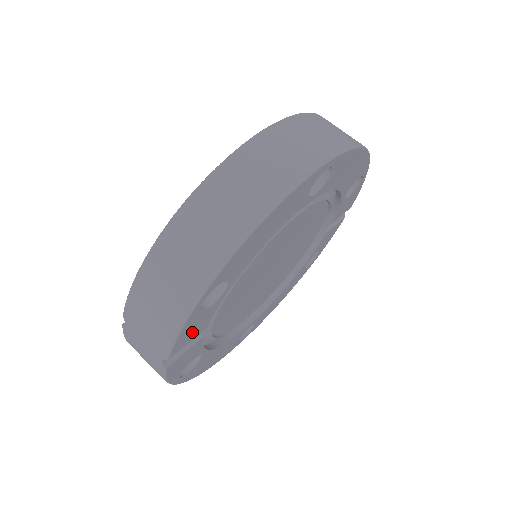
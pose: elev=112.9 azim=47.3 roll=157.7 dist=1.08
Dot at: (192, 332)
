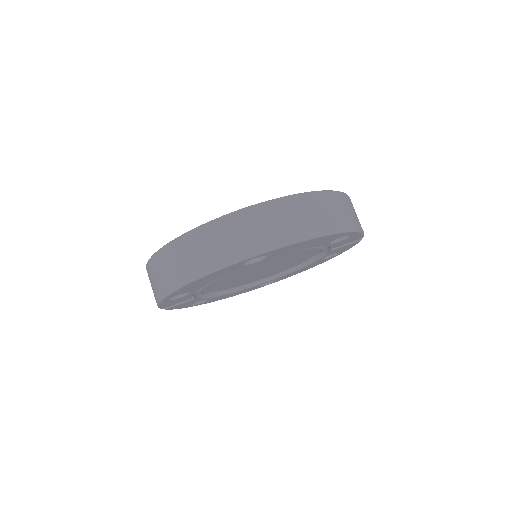
Dot at: (175, 302)
